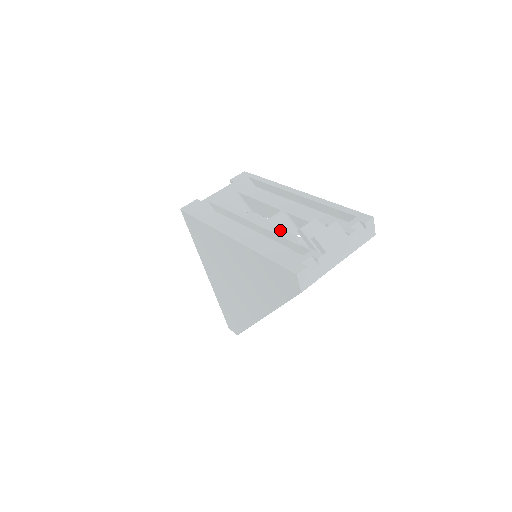
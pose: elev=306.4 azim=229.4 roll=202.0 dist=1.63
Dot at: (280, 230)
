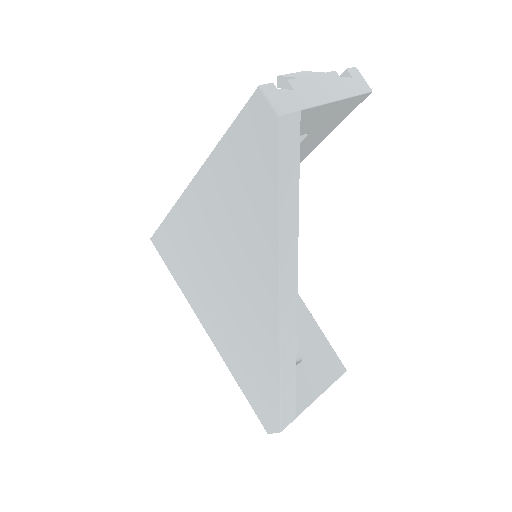
Dot at: occluded
